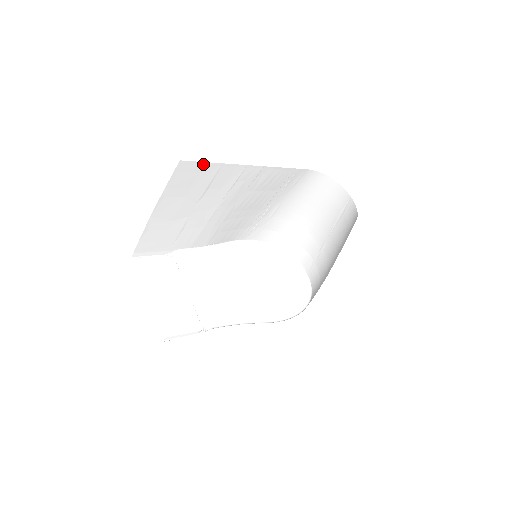
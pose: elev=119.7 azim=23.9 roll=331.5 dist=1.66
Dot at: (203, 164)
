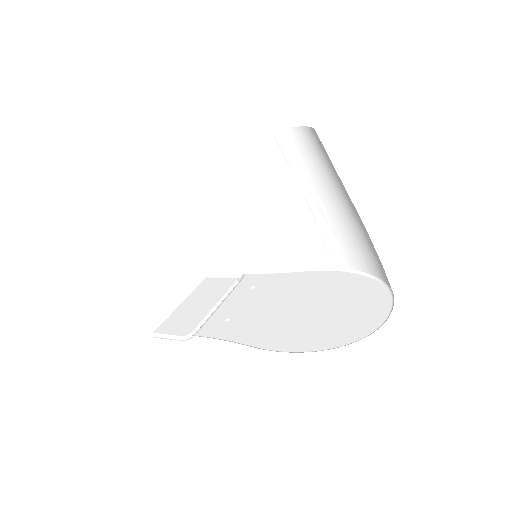
Dot at: (171, 151)
